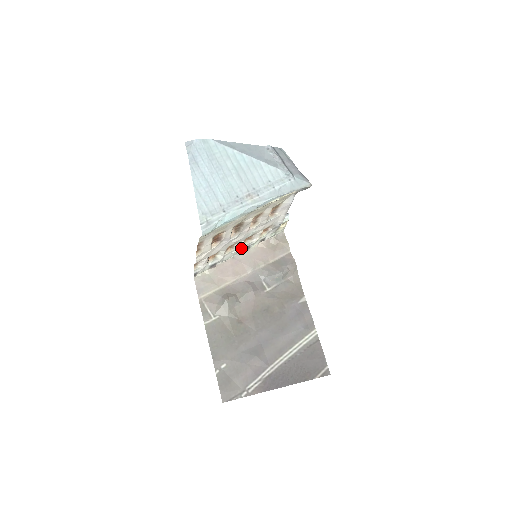
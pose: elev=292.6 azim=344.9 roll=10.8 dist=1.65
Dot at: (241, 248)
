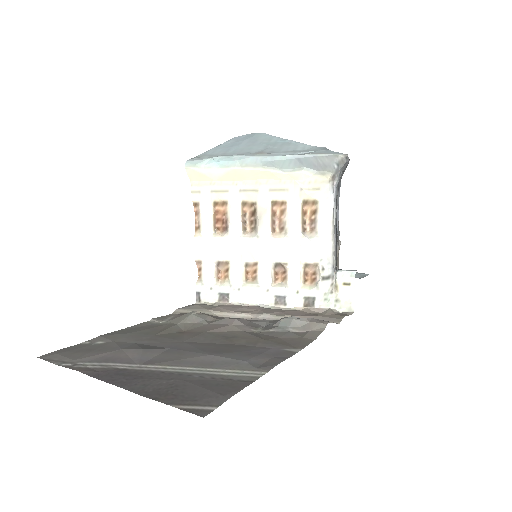
Dot at: (269, 290)
